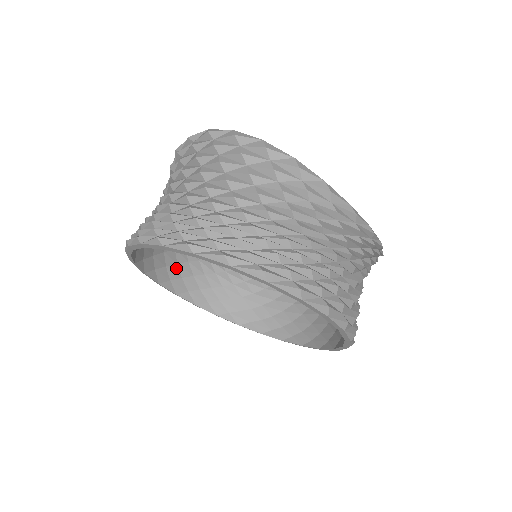
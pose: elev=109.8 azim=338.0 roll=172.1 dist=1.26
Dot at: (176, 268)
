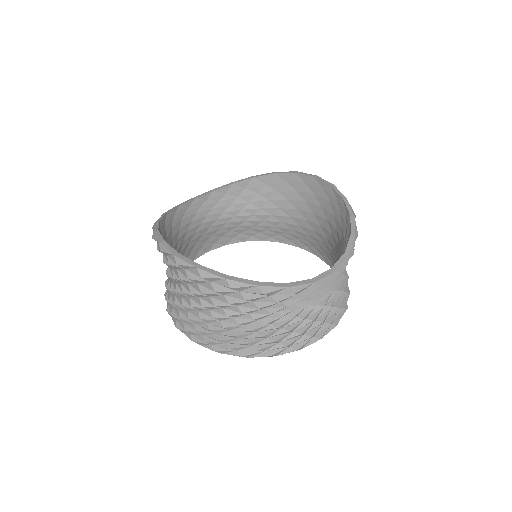
Dot at: (198, 244)
